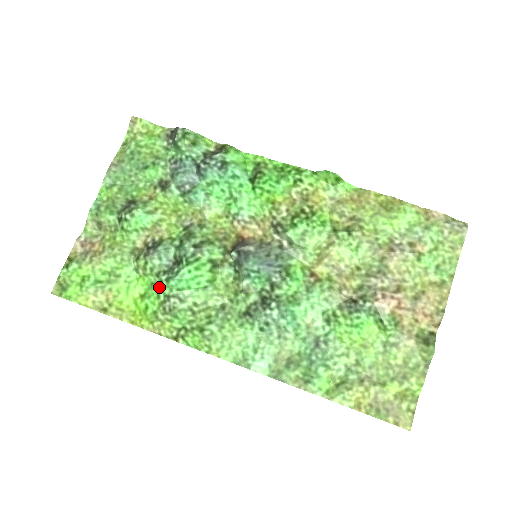
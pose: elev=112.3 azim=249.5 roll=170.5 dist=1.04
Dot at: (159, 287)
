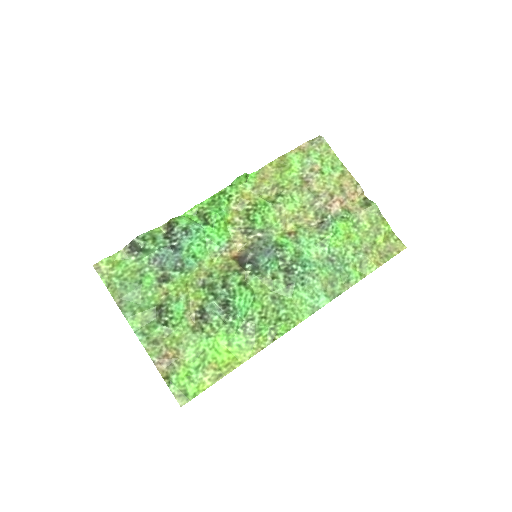
Dot at: (233, 328)
